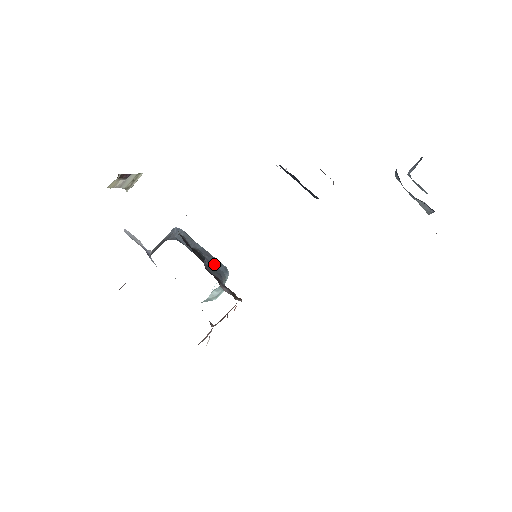
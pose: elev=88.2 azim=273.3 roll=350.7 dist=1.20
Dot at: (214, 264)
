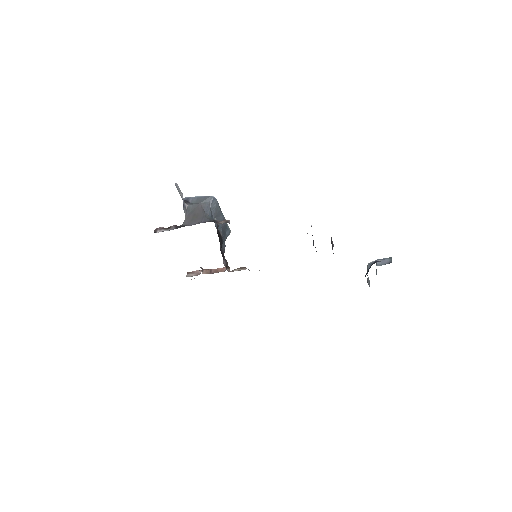
Dot at: (225, 230)
